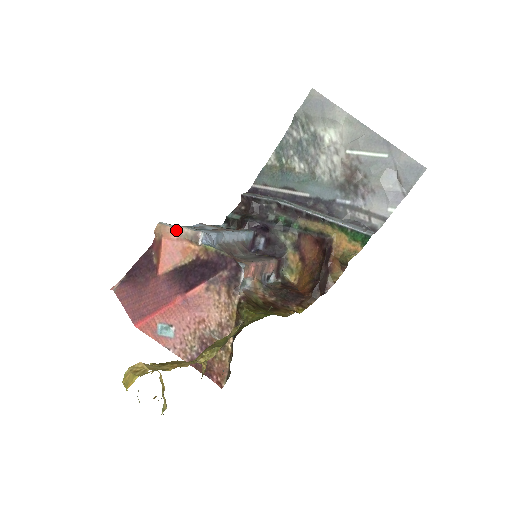
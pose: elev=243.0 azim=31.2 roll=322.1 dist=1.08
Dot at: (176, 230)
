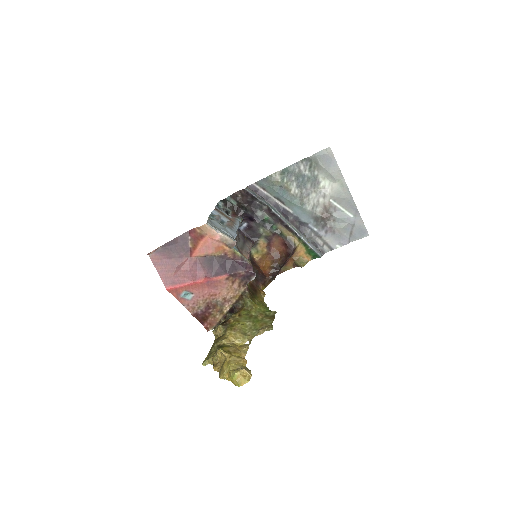
Dot at: (220, 235)
